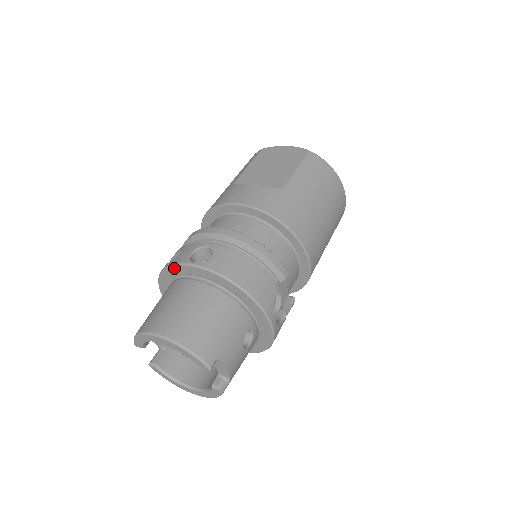
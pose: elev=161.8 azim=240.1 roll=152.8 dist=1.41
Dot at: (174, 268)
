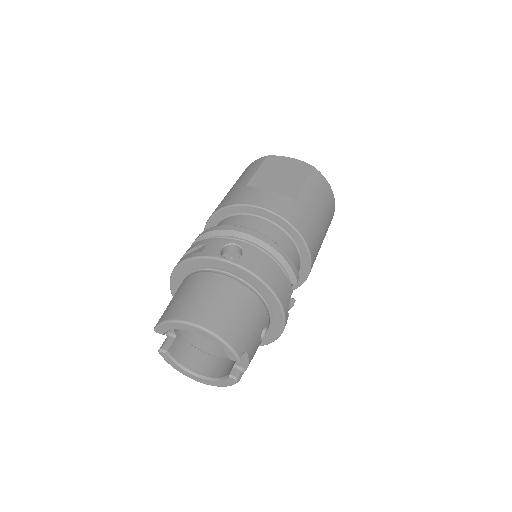
Dot at: (201, 260)
